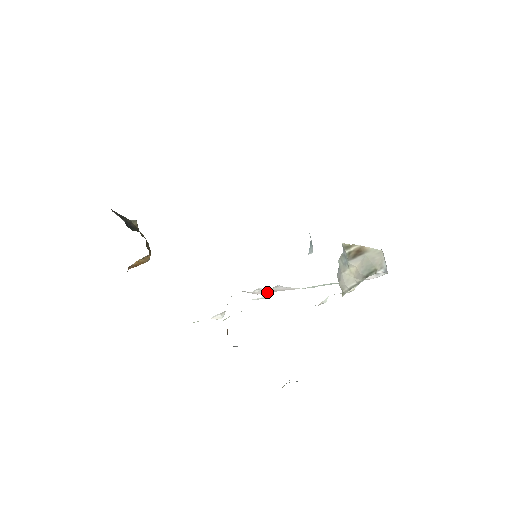
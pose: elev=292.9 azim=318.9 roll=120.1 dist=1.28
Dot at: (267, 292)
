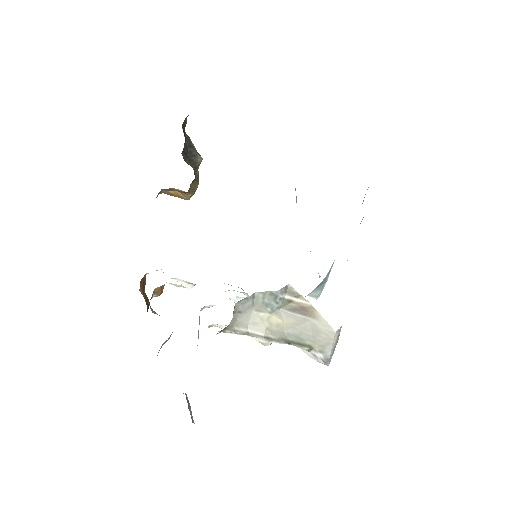
Dot at: (239, 297)
